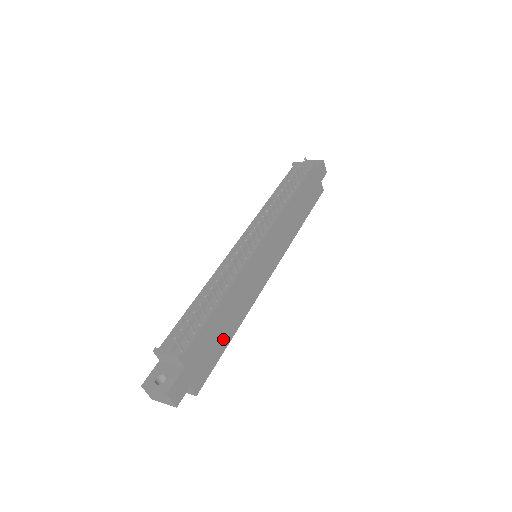
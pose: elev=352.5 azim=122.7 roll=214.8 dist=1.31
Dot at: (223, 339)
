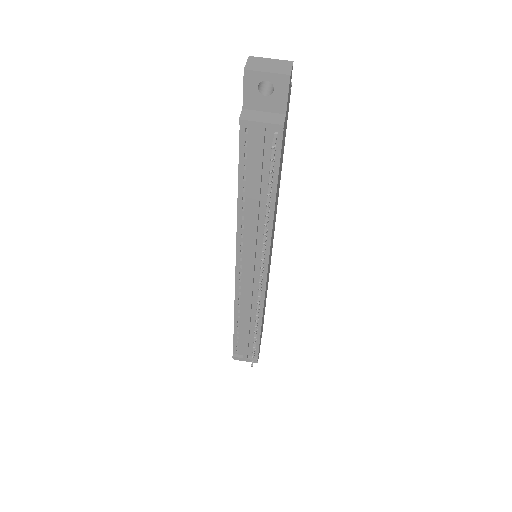
Dot at: (264, 311)
